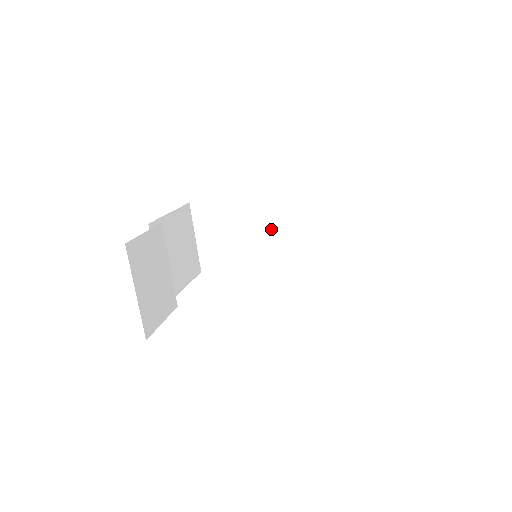
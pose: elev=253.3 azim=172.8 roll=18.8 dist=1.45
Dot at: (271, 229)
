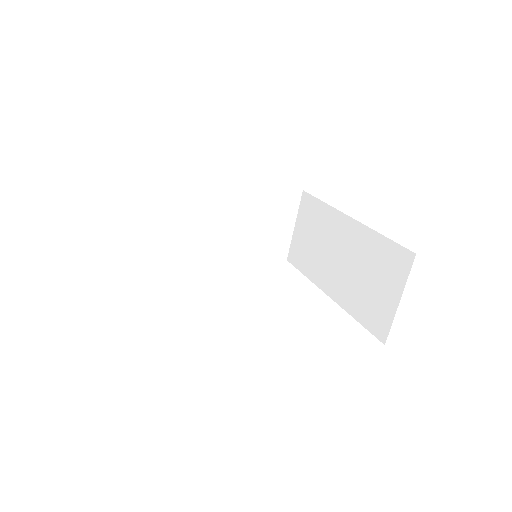
Dot at: (223, 219)
